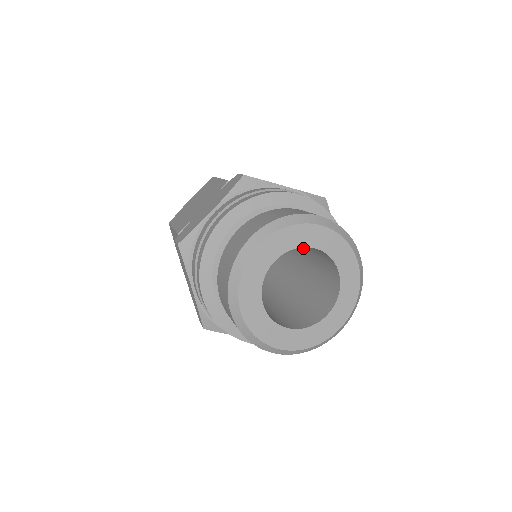
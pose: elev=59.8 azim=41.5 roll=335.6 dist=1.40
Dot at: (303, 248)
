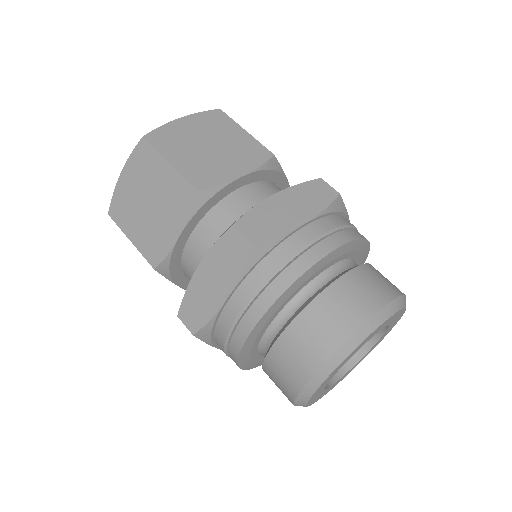
Dot at: occluded
